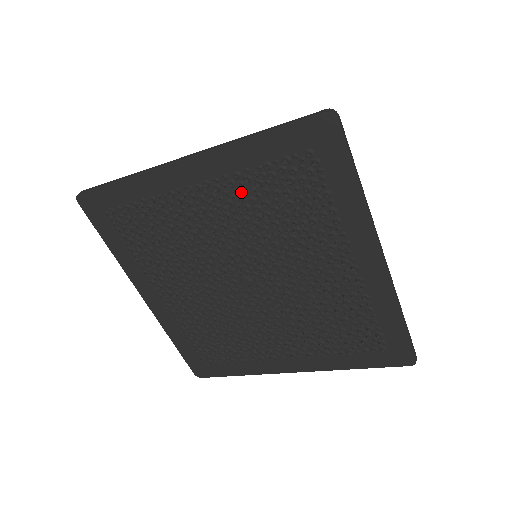
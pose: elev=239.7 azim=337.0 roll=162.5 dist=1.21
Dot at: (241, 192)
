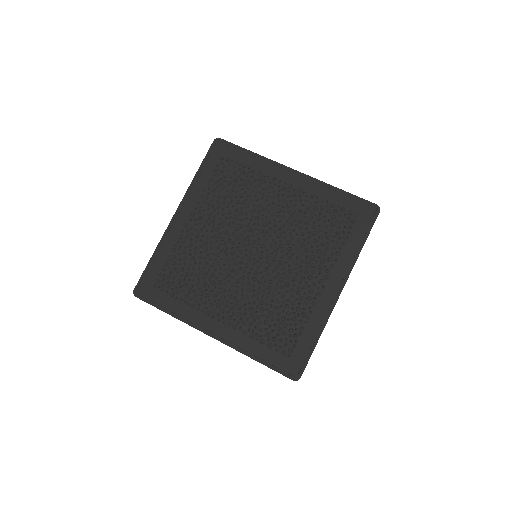
Dot at: (210, 203)
